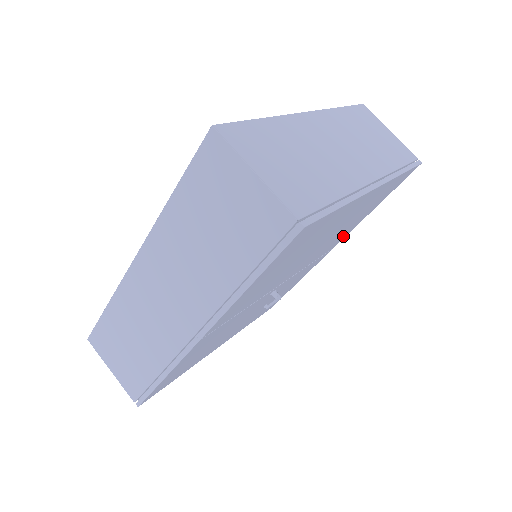
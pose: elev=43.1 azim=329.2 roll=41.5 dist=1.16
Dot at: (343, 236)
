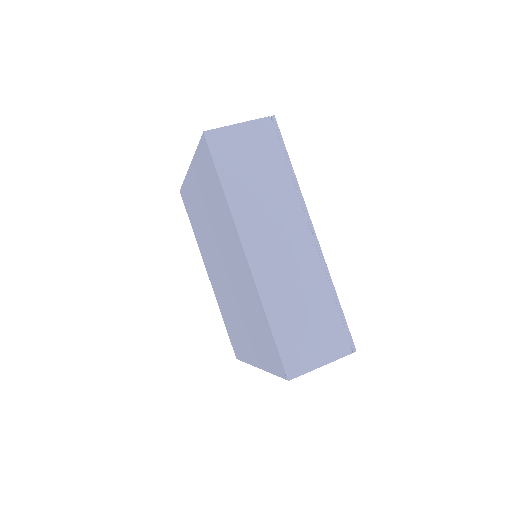
Dot at: occluded
